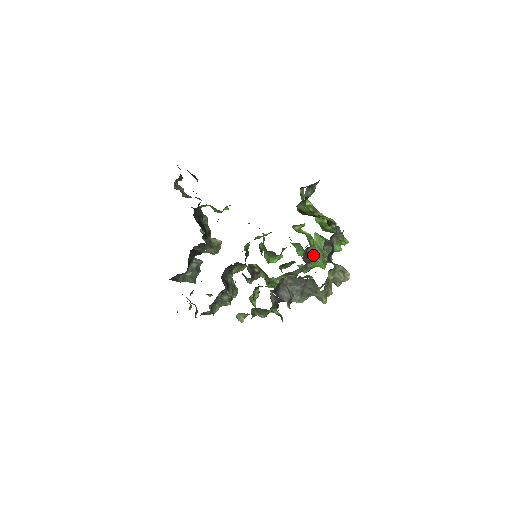
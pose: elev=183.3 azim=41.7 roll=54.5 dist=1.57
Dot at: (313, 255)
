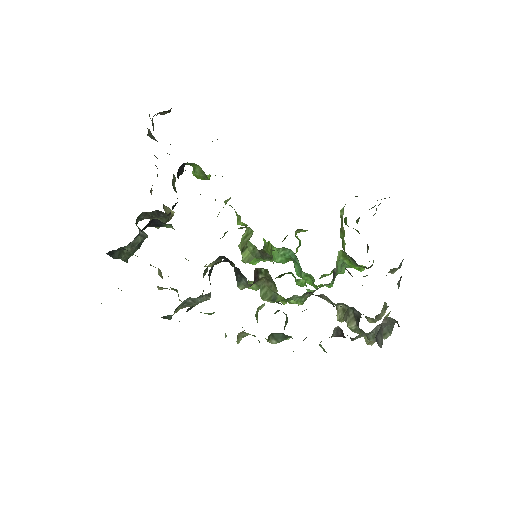
Dot at: (334, 276)
